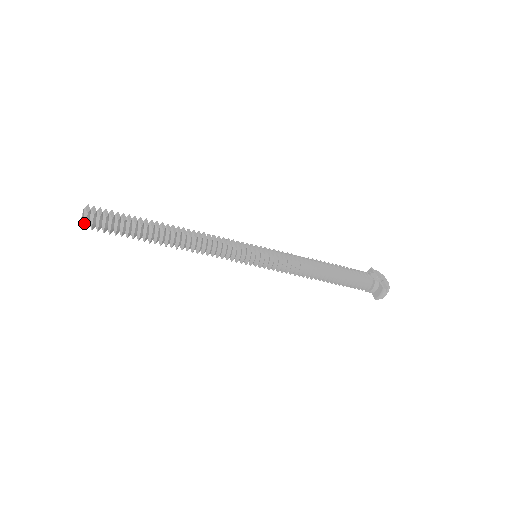
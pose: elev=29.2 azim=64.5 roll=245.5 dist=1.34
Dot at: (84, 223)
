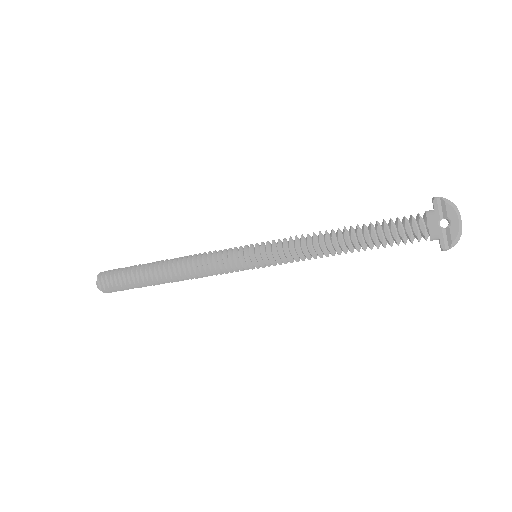
Dot at: occluded
